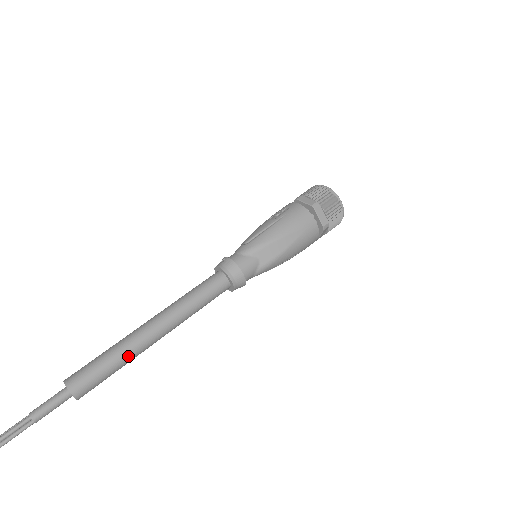
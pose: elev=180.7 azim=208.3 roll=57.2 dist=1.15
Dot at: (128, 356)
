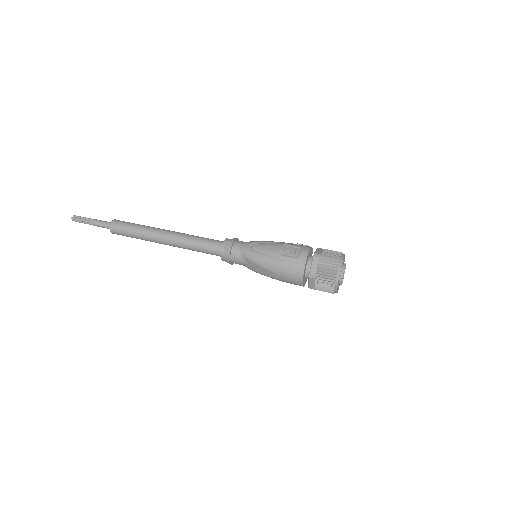
Dot at: occluded
